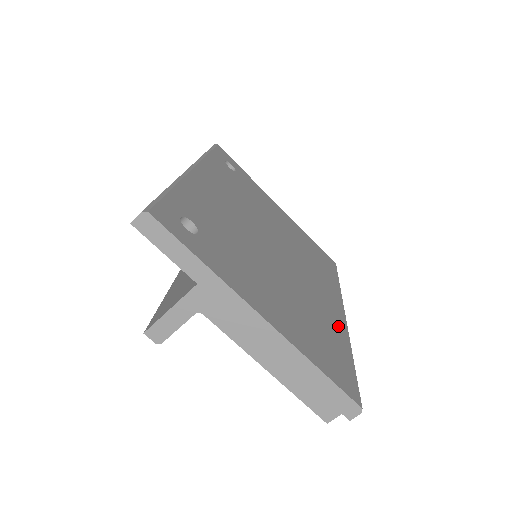
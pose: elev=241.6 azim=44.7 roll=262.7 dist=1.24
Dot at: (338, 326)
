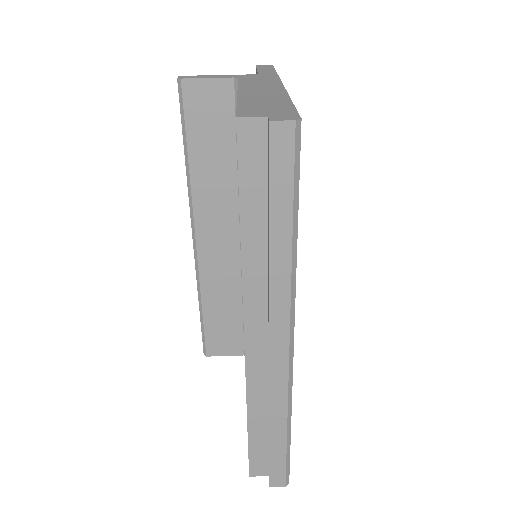
Dot at: occluded
